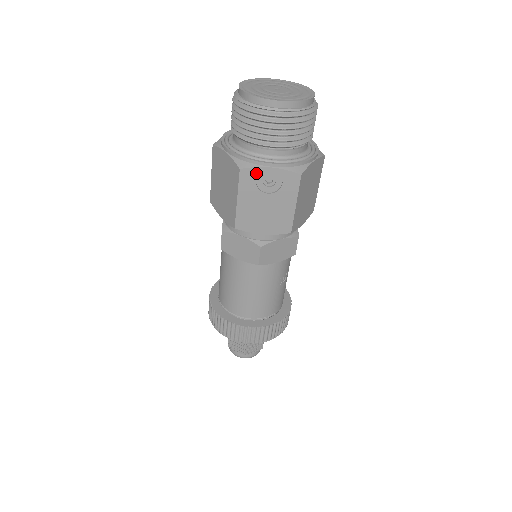
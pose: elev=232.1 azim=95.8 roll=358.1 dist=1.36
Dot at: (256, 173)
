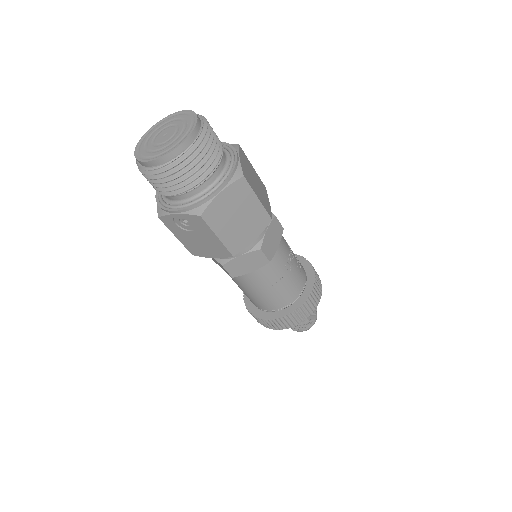
Dot at: (170, 219)
